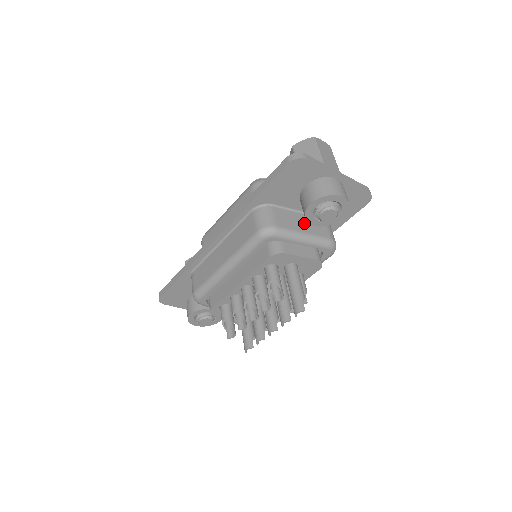
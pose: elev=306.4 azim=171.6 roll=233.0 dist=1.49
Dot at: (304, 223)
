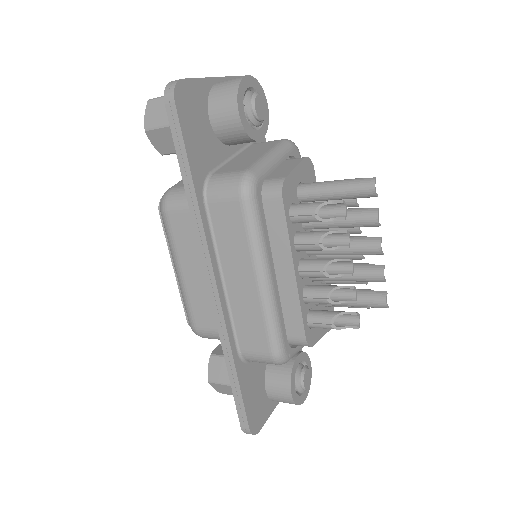
Dot at: (251, 154)
